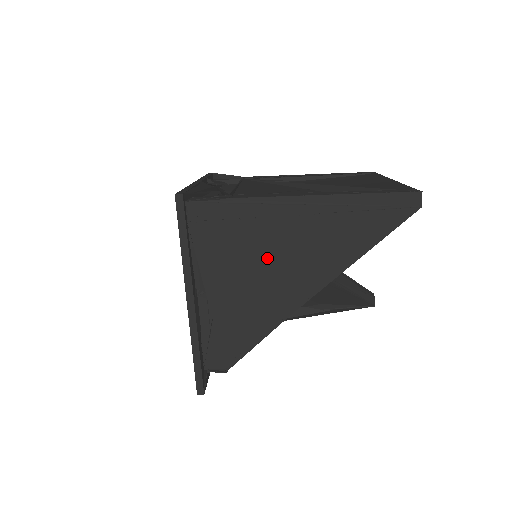
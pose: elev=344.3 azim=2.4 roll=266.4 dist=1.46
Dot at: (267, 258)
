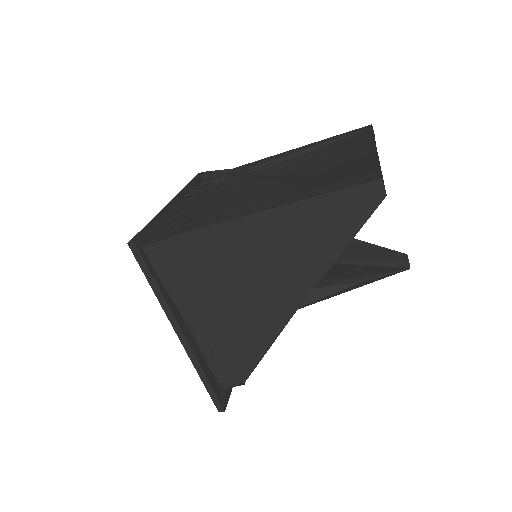
Dot at: (238, 282)
